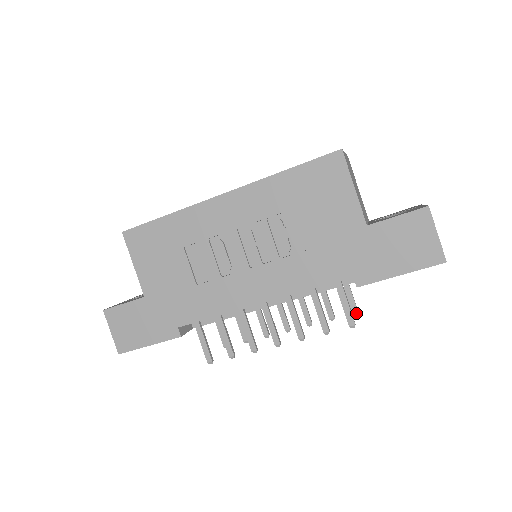
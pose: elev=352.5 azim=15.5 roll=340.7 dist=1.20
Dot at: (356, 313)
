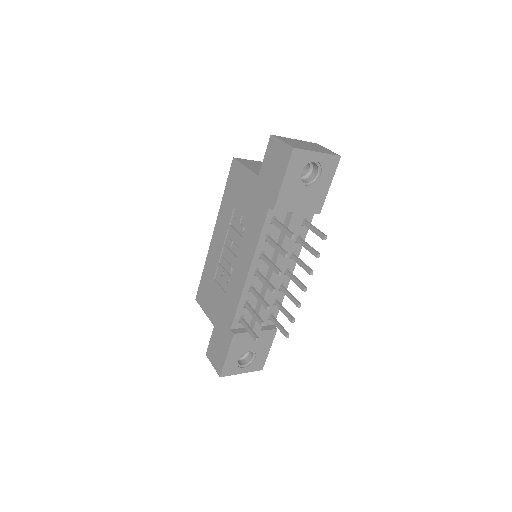
Dot at: (325, 238)
